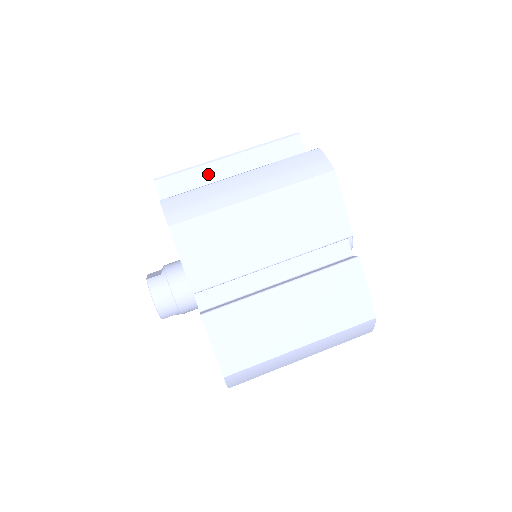
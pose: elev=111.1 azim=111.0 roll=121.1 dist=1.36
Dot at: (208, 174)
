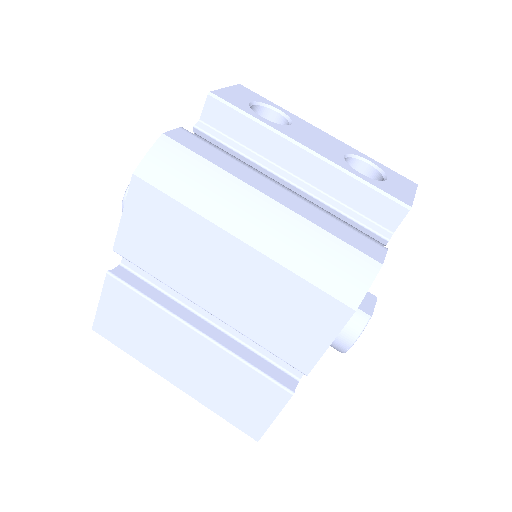
Dot at: (268, 145)
